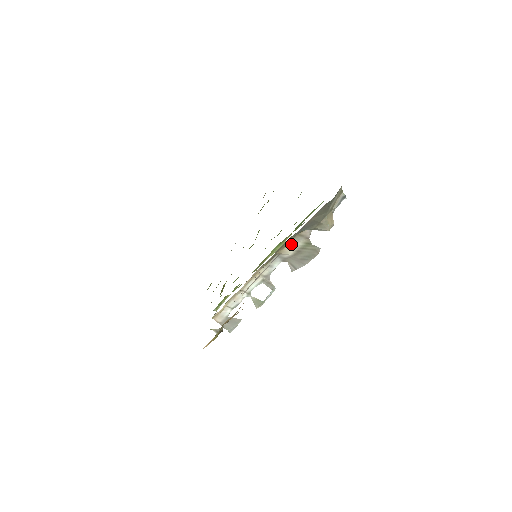
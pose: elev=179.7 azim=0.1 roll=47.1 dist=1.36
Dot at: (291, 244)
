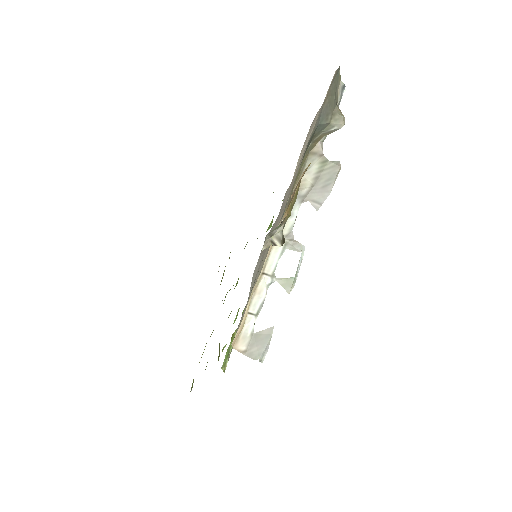
Dot at: (305, 172)
